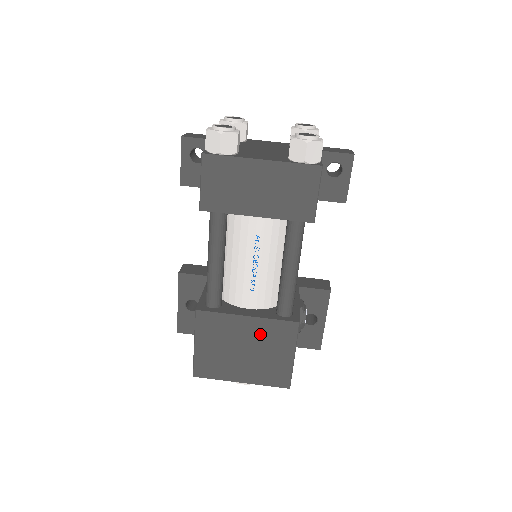
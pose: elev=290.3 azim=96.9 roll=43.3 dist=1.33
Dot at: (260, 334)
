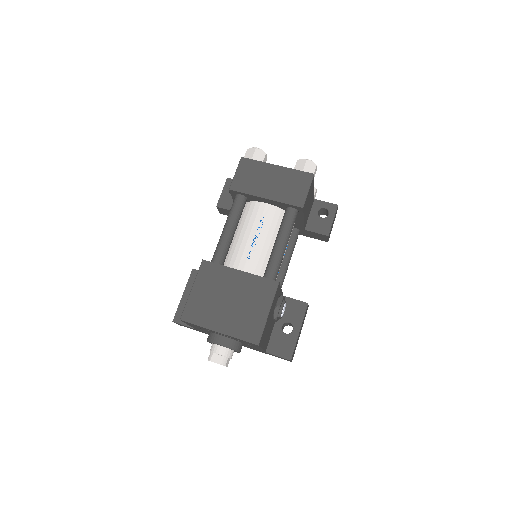
Dot at: (246, 288)
